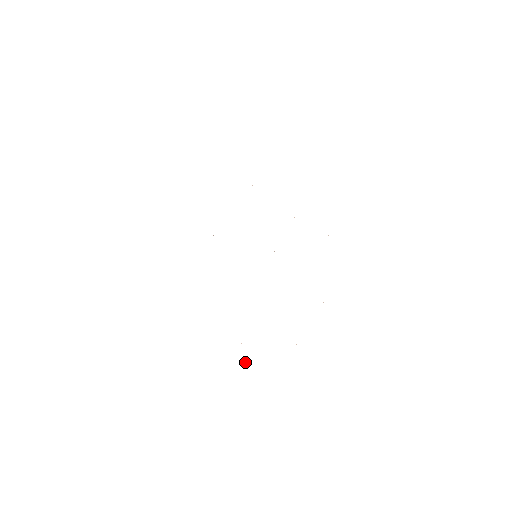
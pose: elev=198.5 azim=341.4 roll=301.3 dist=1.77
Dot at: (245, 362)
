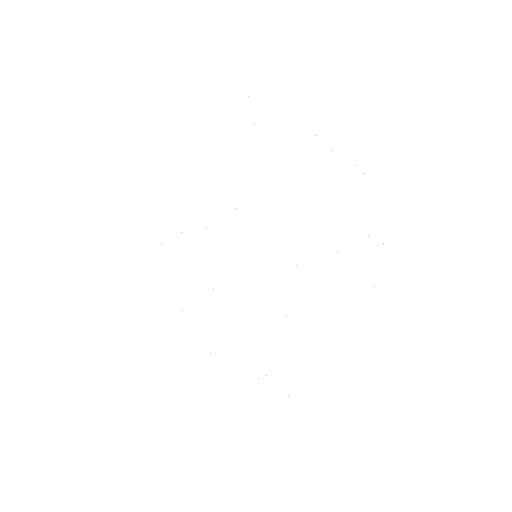
Dot at: occluded
